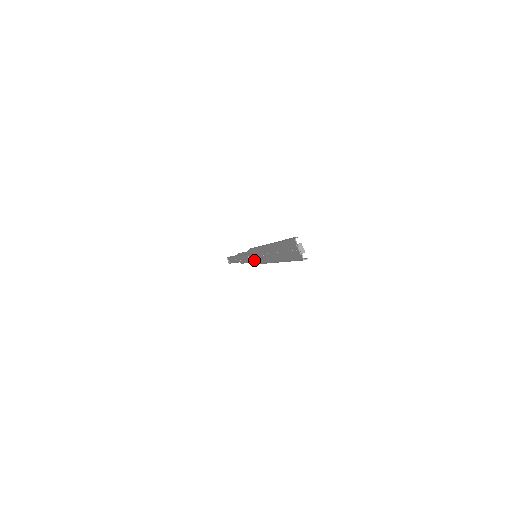
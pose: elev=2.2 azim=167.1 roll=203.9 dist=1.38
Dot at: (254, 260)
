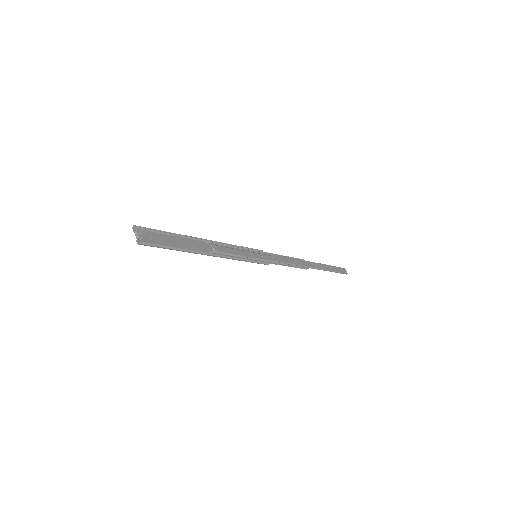
Dot at: (259, 261)
